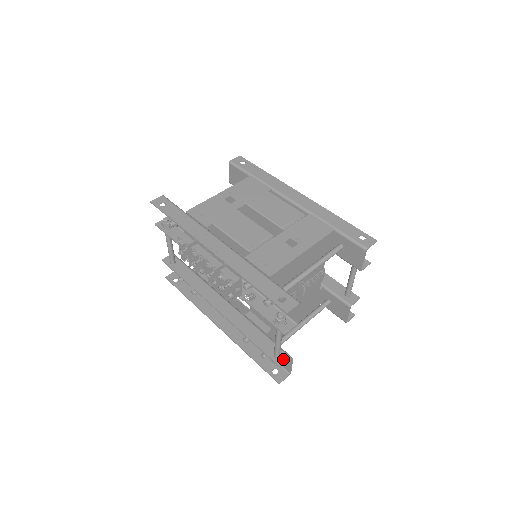
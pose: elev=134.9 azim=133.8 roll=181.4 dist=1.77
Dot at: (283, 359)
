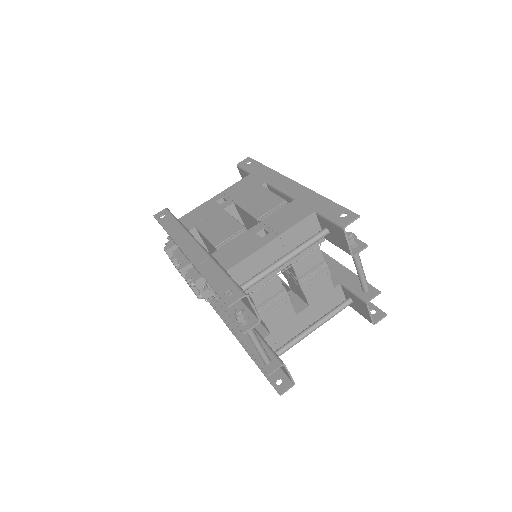
Dot at: (272, 365)
